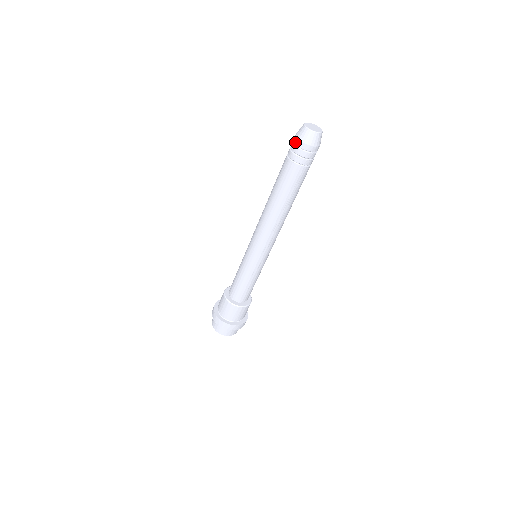
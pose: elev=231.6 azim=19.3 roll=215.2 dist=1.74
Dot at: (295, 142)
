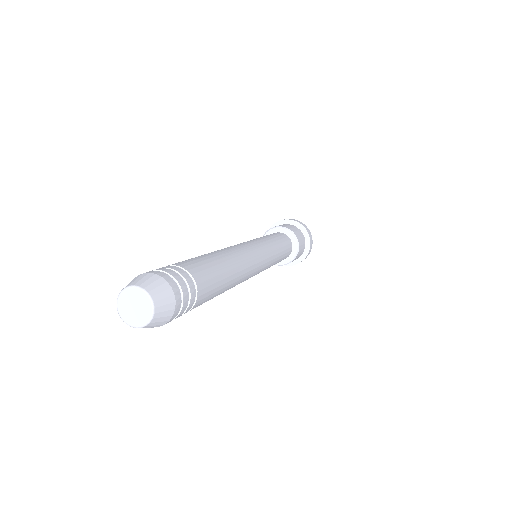
Dot at: occluded
